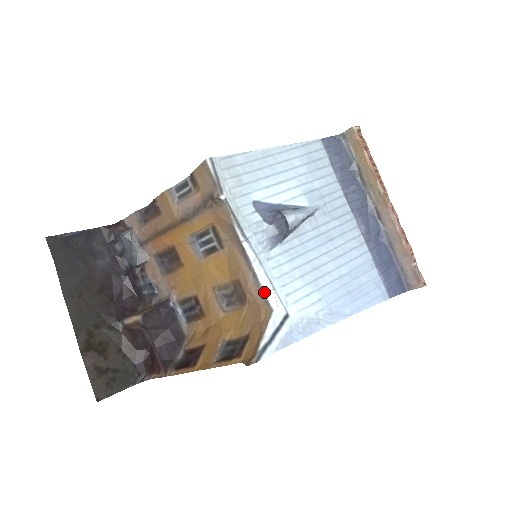
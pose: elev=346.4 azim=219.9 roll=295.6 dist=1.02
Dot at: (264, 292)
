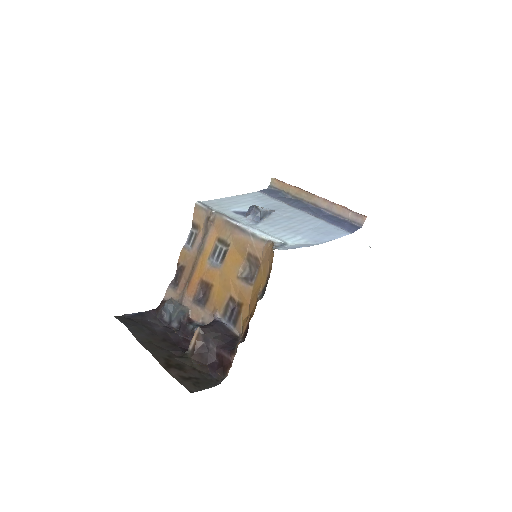
Dot at: (264, 238)
